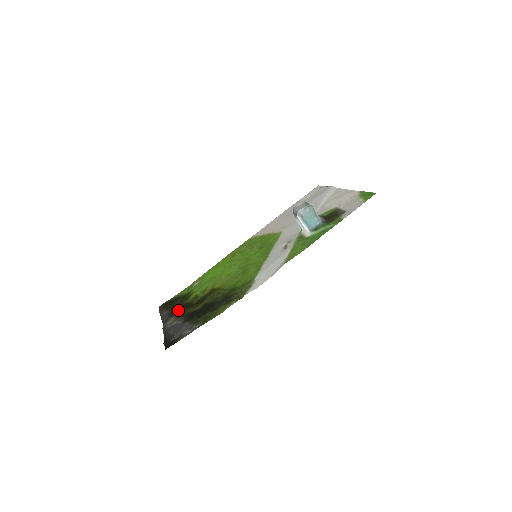
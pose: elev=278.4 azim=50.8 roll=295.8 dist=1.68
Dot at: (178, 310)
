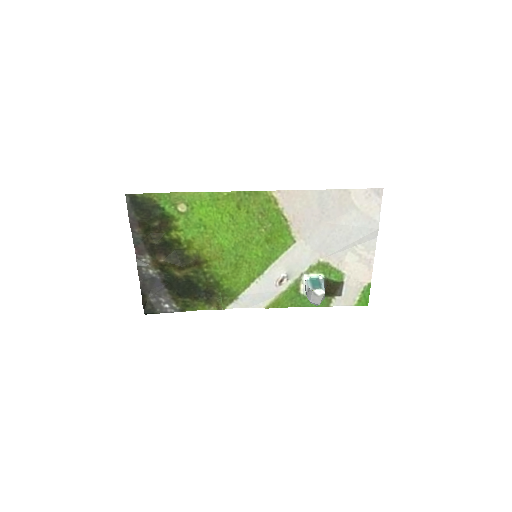
Dot at: (156, 252)
